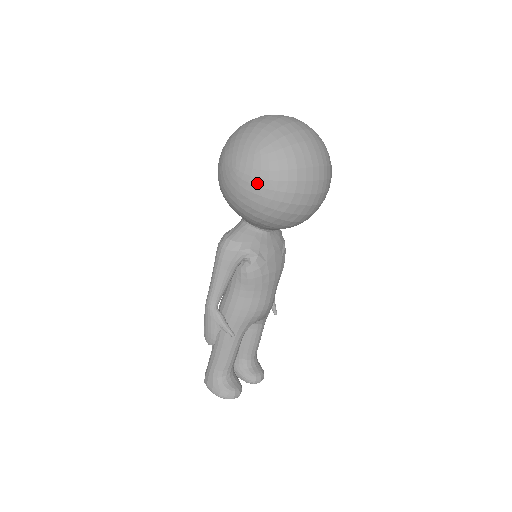
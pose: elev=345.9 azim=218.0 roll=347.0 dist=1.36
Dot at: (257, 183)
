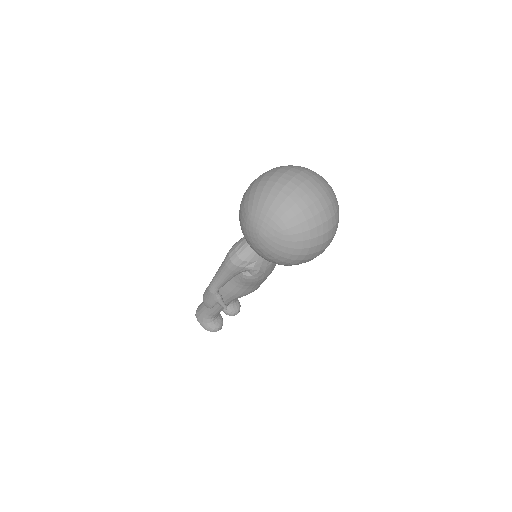
Dot at: (274, 251)
